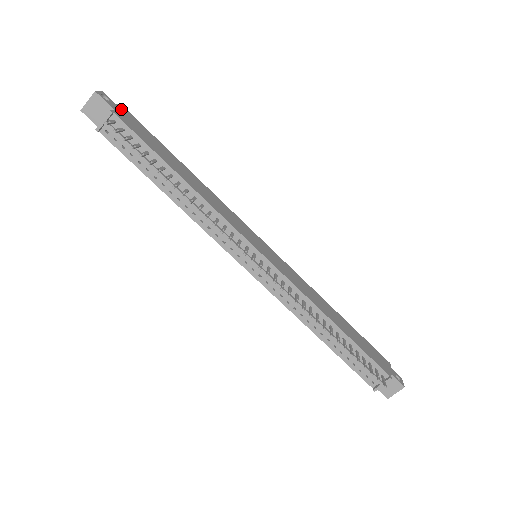
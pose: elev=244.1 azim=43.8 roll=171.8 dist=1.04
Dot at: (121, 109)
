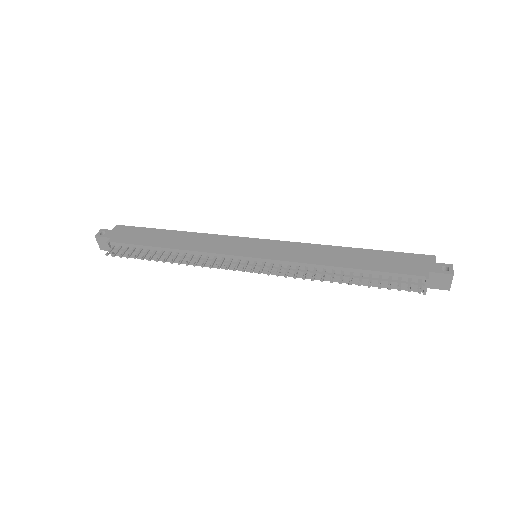
Dot at: (116, 230)
